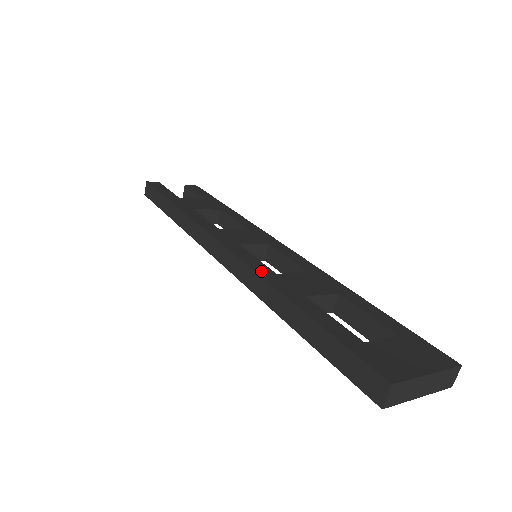
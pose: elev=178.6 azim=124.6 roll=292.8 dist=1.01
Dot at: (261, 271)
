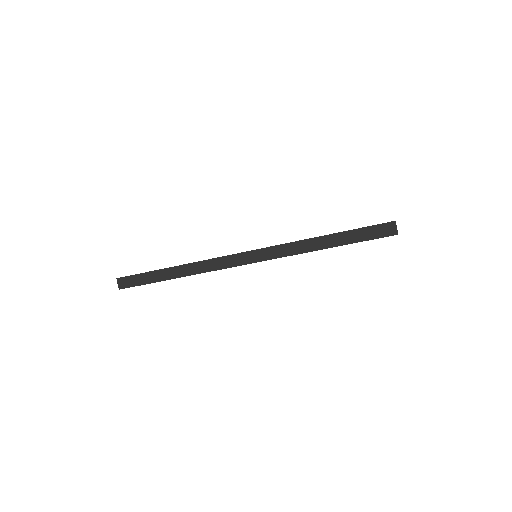
Dot at: (283, 244)
